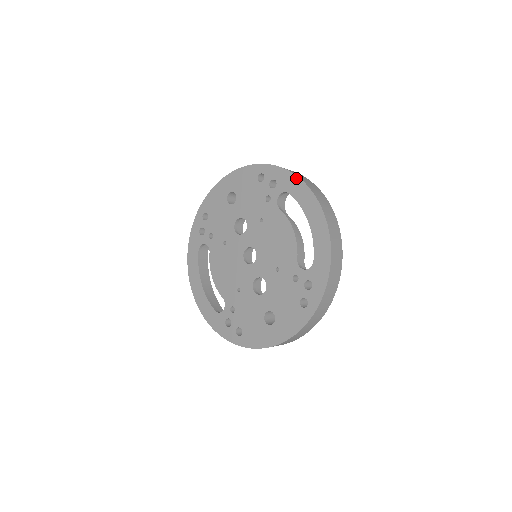
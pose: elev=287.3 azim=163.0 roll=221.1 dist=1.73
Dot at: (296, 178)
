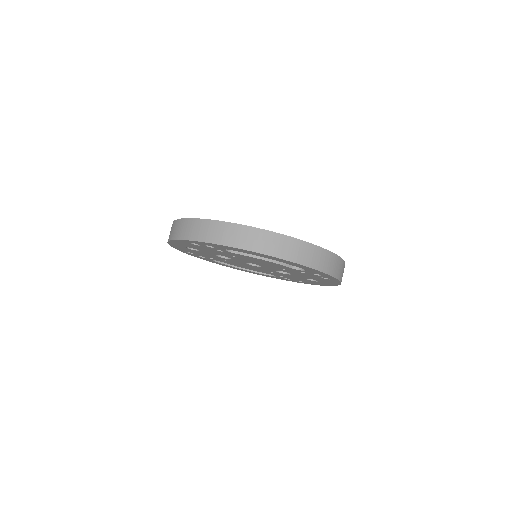
Dot at: (222, 246)
